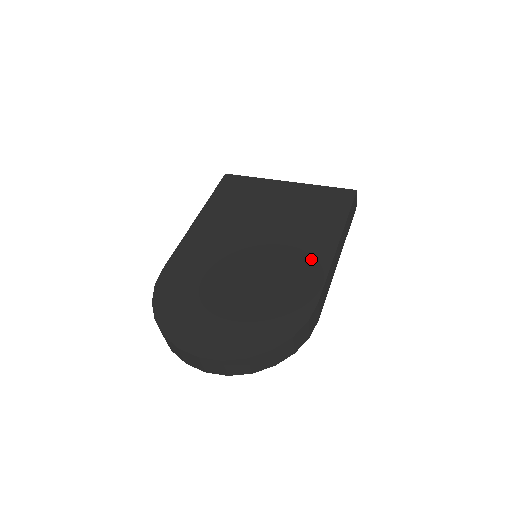
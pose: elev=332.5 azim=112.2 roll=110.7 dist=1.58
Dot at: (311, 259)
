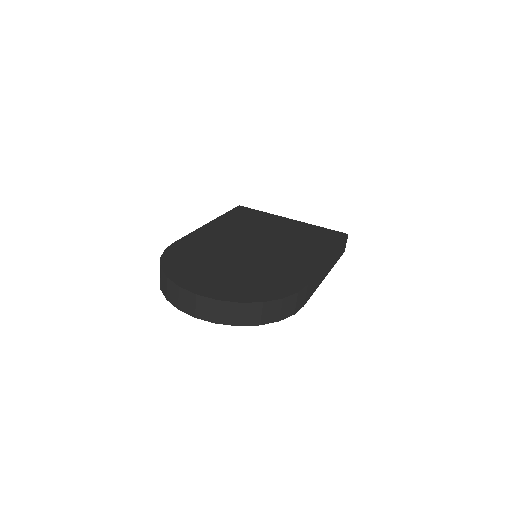
Dot at: (305, 261)
